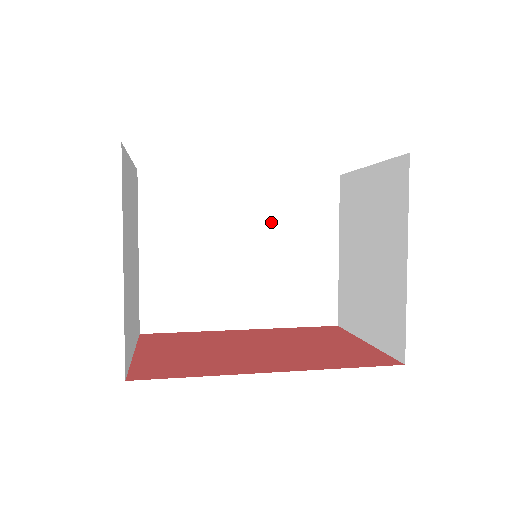
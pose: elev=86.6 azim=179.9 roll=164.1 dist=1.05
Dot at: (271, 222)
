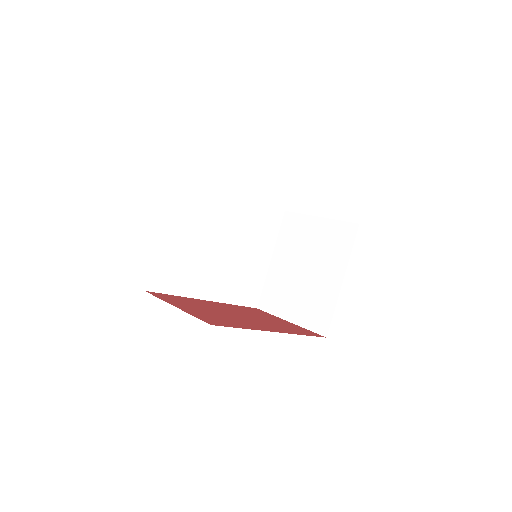
Dot at: (243, 230)
